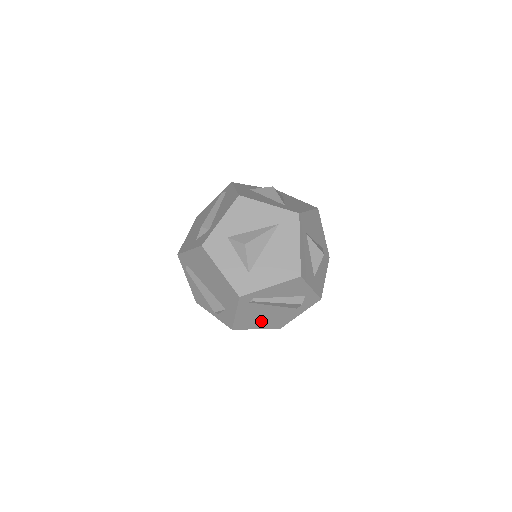
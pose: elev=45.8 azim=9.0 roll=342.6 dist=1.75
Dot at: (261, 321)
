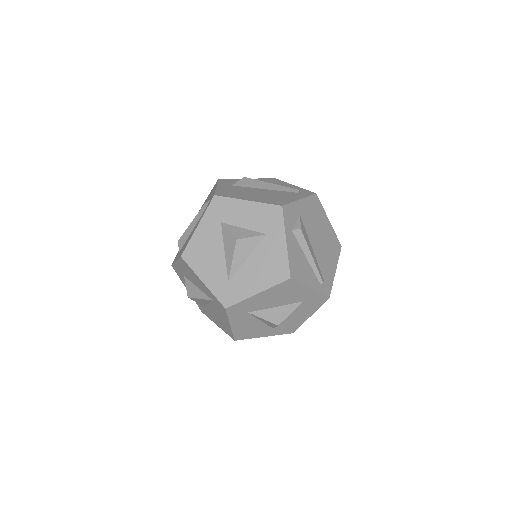
Dot at: occluded
